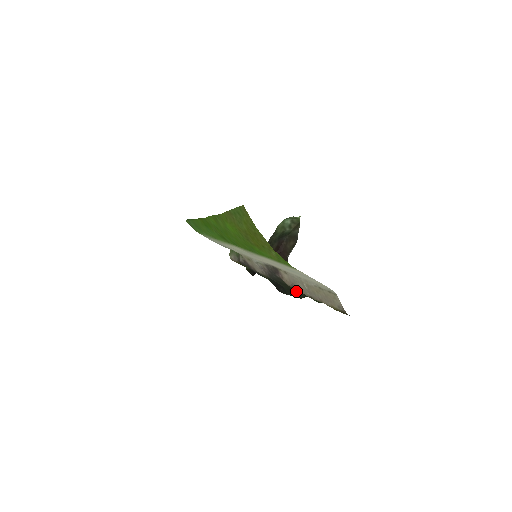
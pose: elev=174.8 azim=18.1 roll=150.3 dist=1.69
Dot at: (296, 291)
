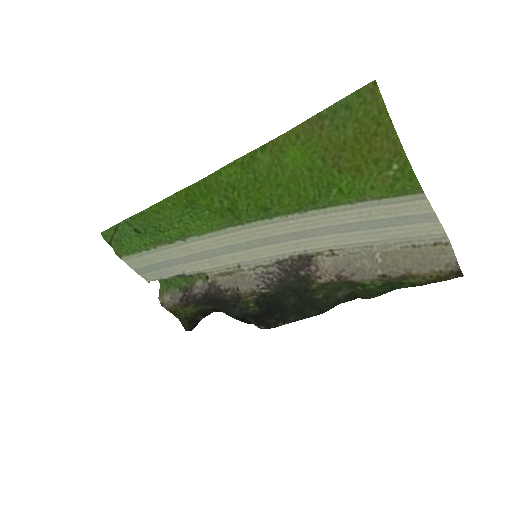
Dot at: (318, 301)
